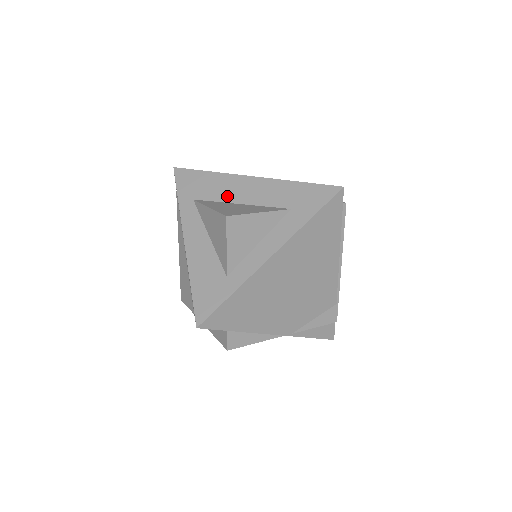
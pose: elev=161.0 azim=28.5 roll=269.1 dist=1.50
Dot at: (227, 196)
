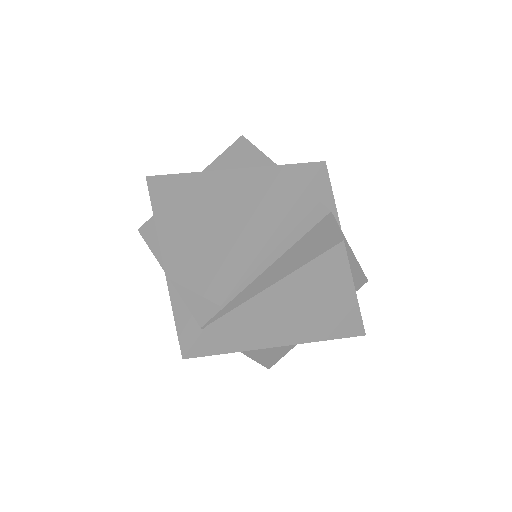
Dot at: occluded
